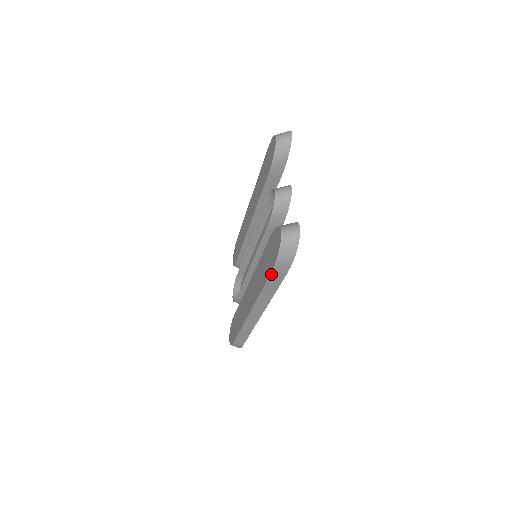
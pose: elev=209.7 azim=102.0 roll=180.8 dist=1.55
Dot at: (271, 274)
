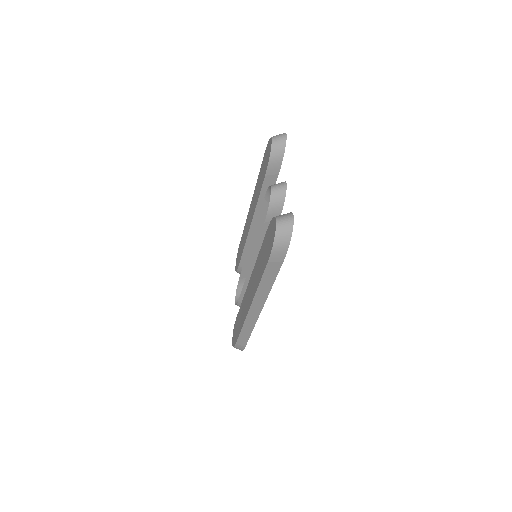
Dot at: (268, 263)
